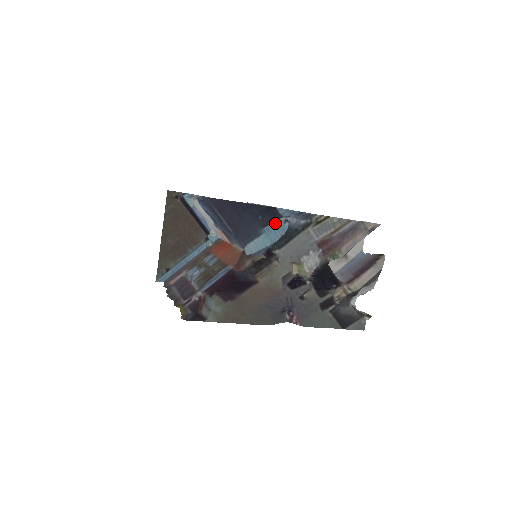
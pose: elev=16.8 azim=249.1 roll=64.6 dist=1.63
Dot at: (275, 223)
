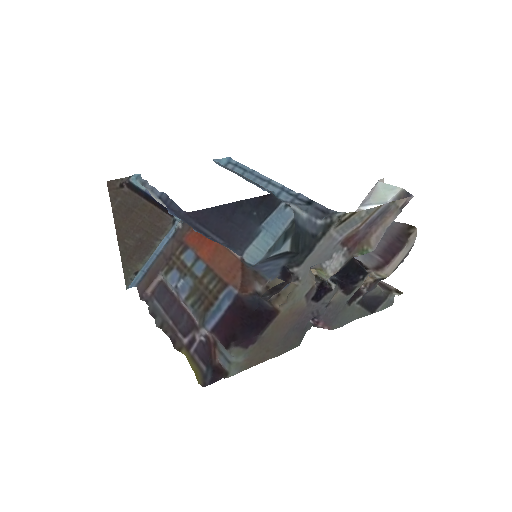
Dot at: (274, 213)
